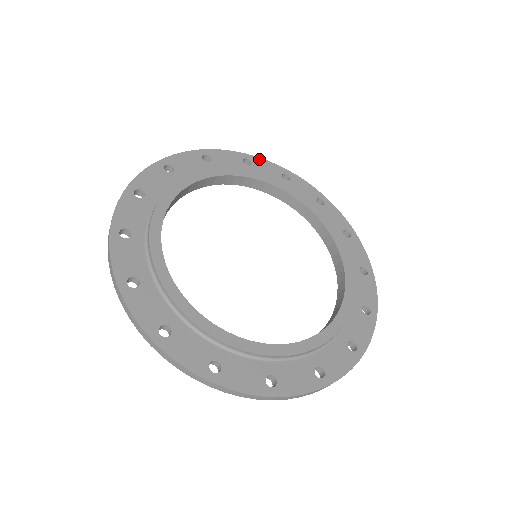
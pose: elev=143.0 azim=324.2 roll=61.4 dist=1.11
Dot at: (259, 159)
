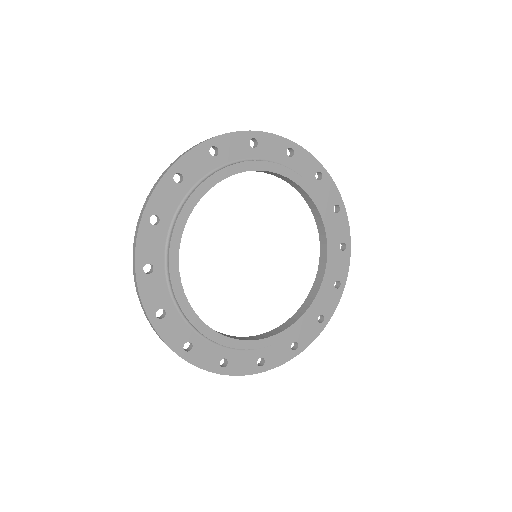
Dot at: (266, 135)
